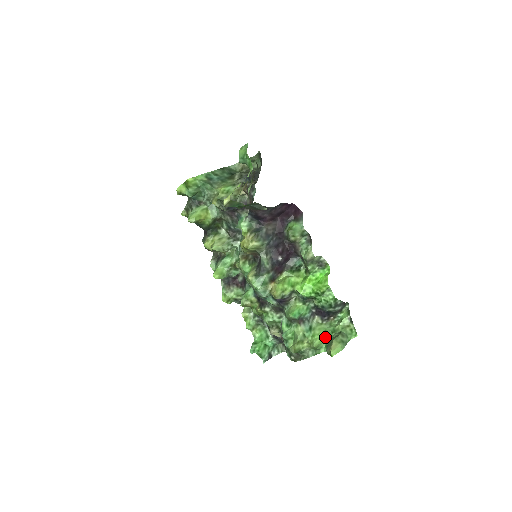
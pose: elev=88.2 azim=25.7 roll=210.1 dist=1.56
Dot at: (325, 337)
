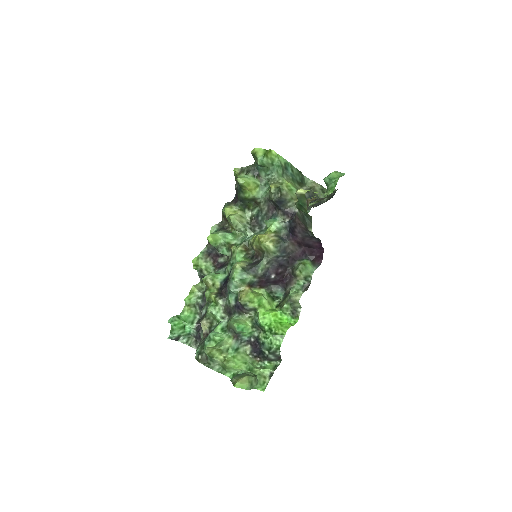
Dot at: (241, 367)
